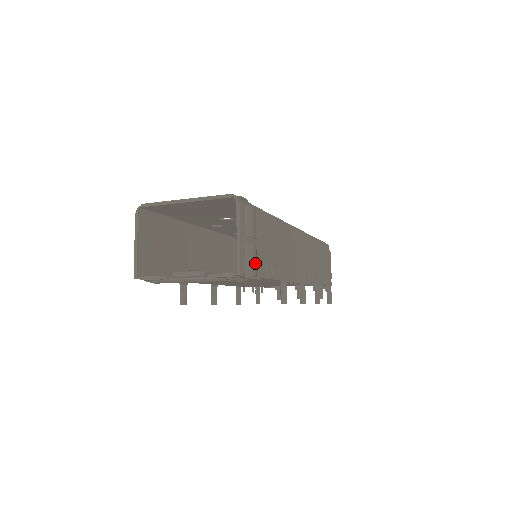
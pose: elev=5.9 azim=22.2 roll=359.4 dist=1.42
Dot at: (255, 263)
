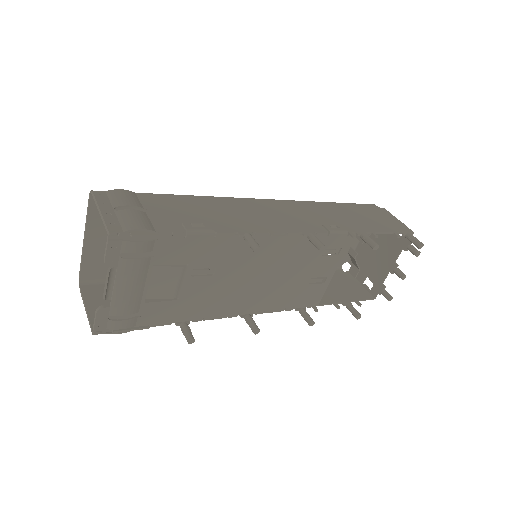
Dot at: (141, 221)
